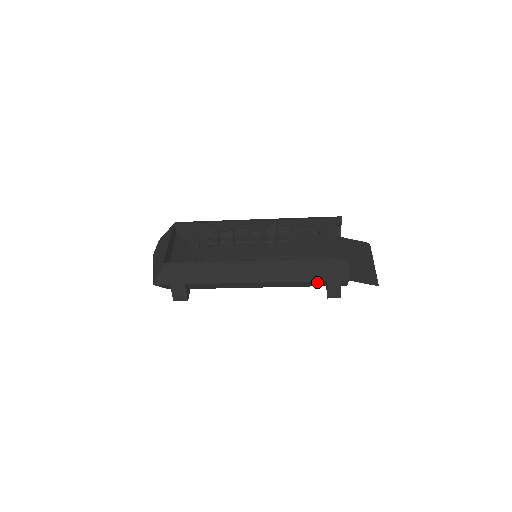
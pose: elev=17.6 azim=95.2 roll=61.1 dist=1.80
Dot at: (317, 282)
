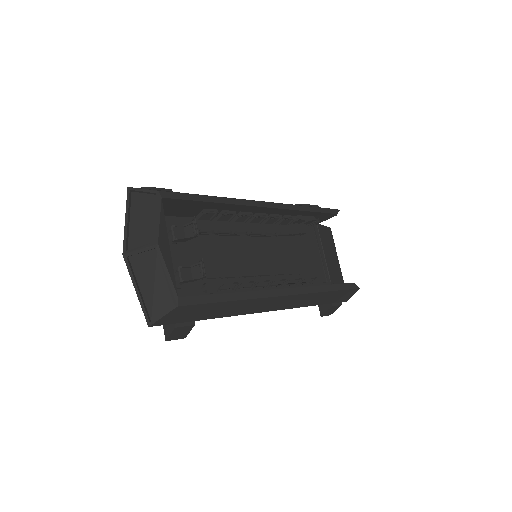
Dot at: occluded
